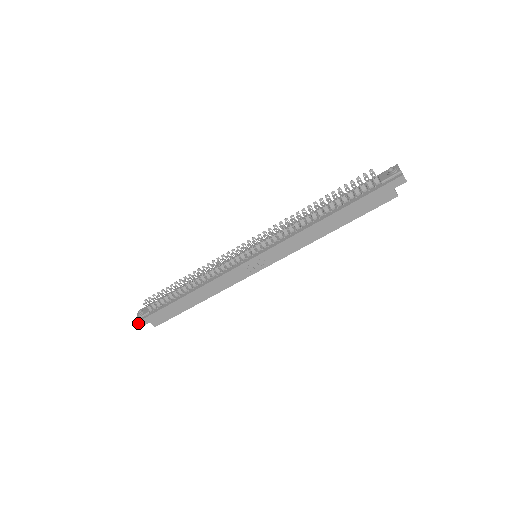
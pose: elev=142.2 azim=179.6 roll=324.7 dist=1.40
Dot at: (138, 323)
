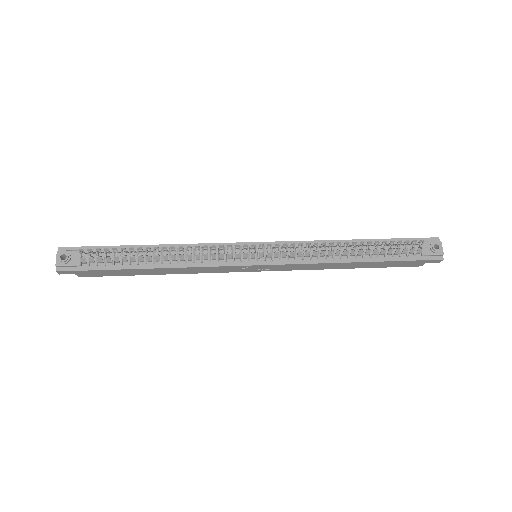
Dot at: (58, 272)
